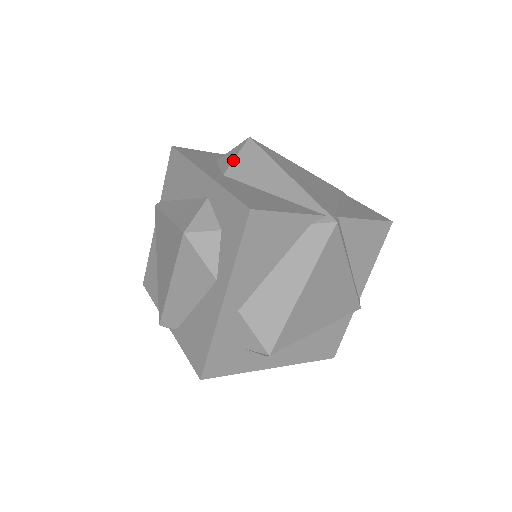
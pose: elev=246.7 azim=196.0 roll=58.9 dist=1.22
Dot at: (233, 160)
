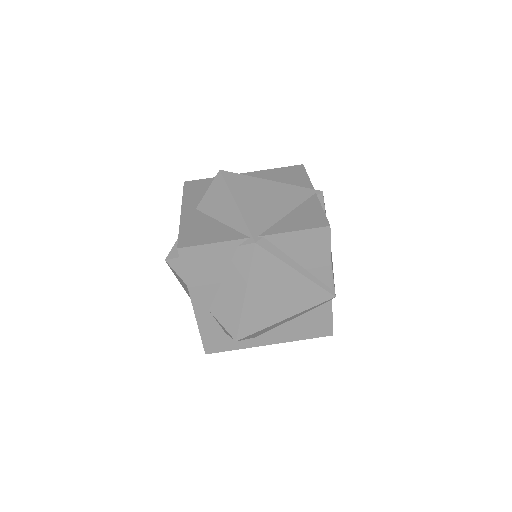
Dot at: occluded
